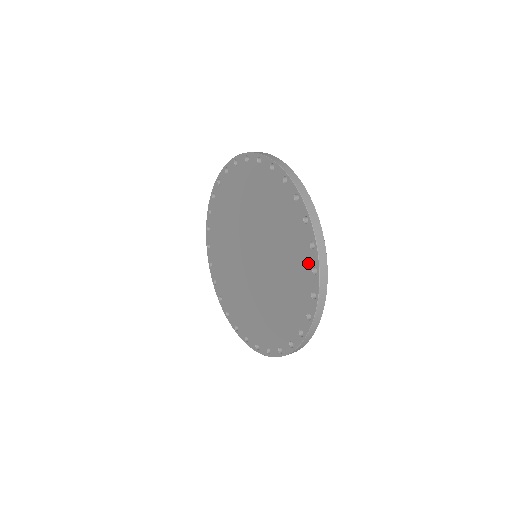
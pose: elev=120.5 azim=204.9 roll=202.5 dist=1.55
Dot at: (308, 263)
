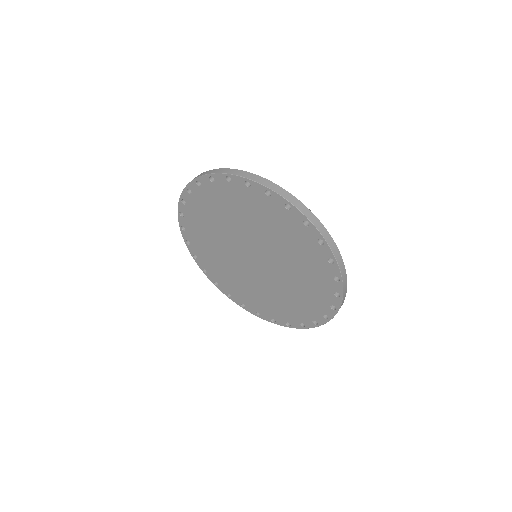
Dot at: (321, 256)
